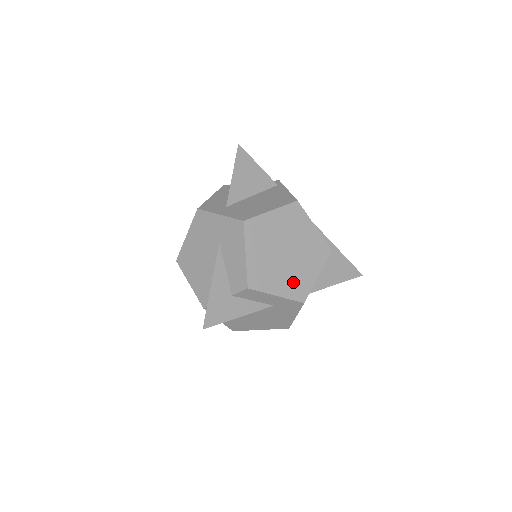
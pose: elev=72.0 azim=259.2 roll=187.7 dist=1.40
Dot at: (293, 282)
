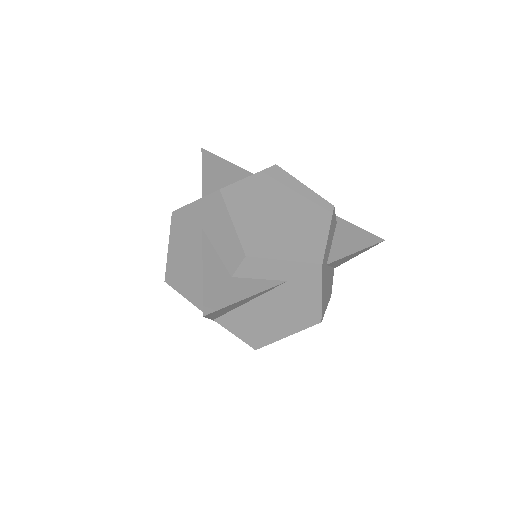
Dot at: (300, 243)
